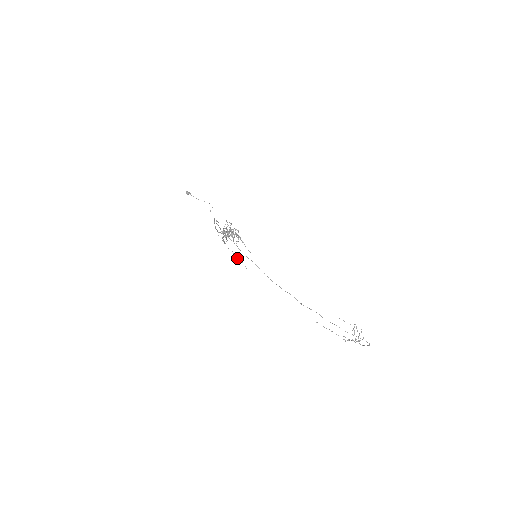
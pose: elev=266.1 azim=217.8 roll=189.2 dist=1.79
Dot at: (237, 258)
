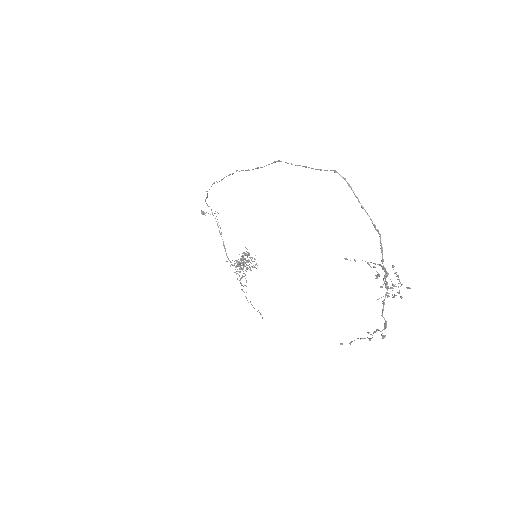
Dot at: (253, 307)
